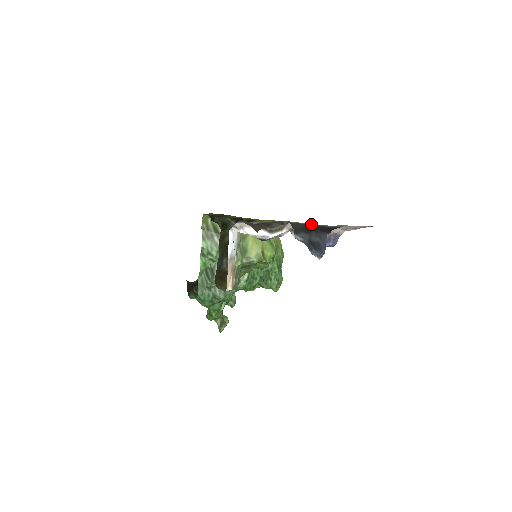
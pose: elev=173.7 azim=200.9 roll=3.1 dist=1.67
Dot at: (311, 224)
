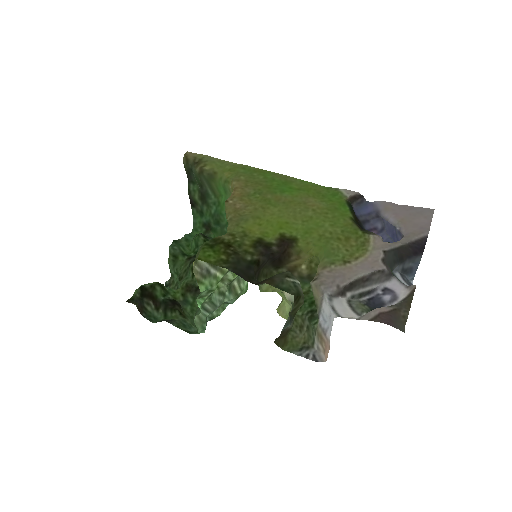
Dot at: (395, 246)
